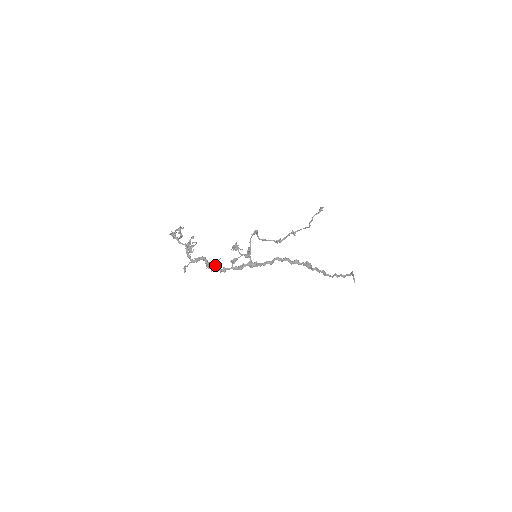
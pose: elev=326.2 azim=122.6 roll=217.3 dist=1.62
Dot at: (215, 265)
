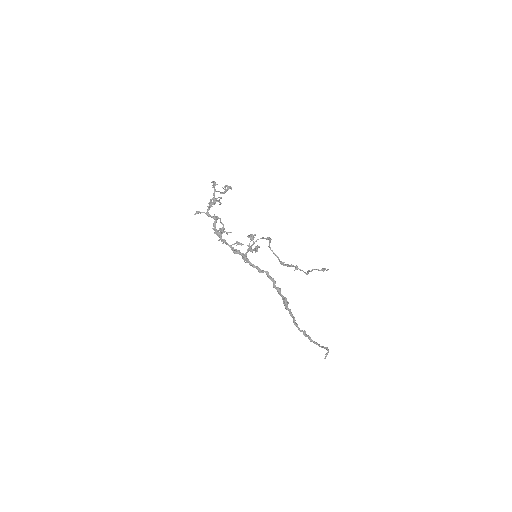
Dot at: (220, 232)
